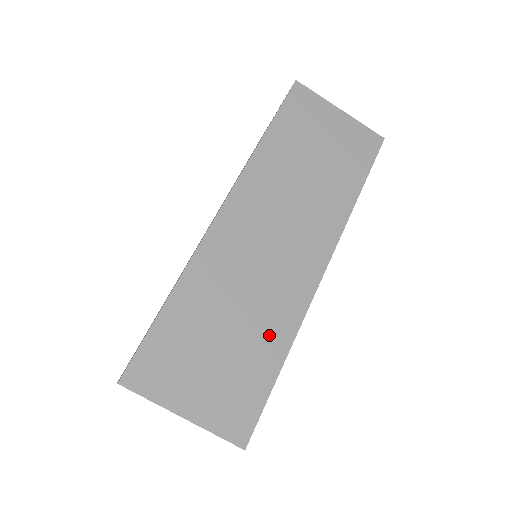
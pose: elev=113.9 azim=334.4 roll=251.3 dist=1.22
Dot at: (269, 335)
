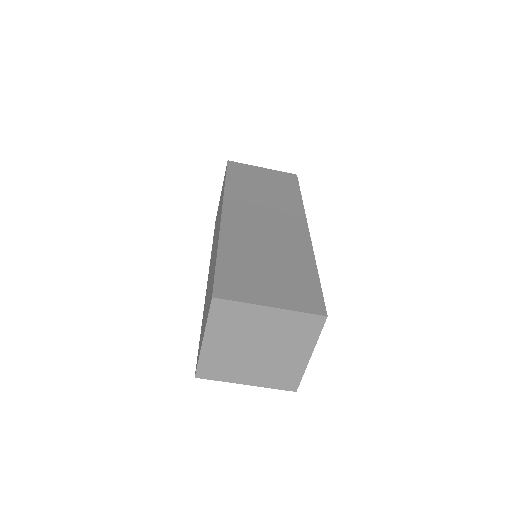
Dot at: (297, 260)
